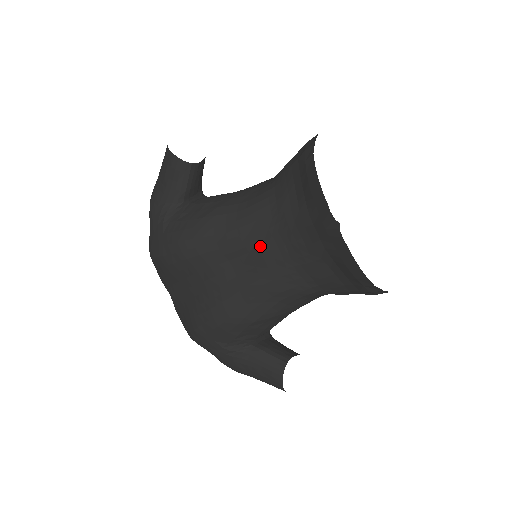
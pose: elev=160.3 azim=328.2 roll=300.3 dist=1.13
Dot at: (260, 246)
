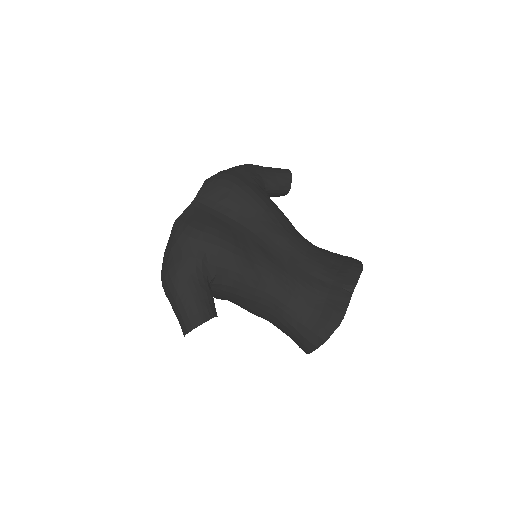
Dot at: (293, 255)
